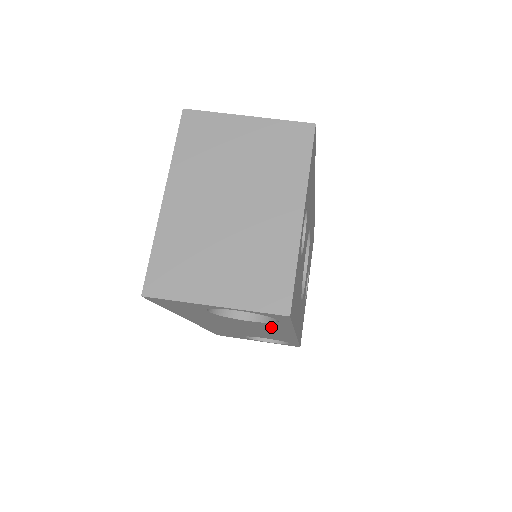
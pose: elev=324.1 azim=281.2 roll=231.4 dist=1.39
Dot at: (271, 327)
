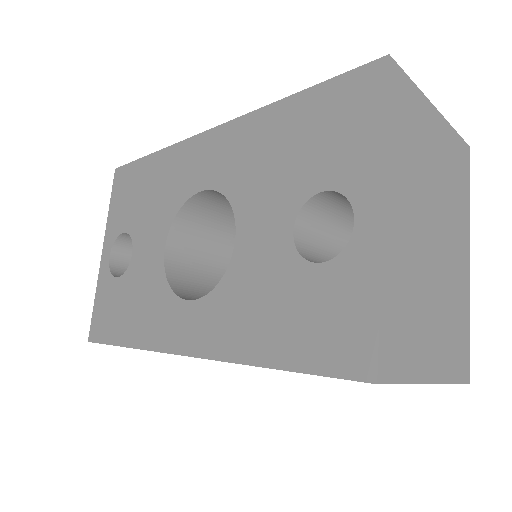
Dot at: occluded
